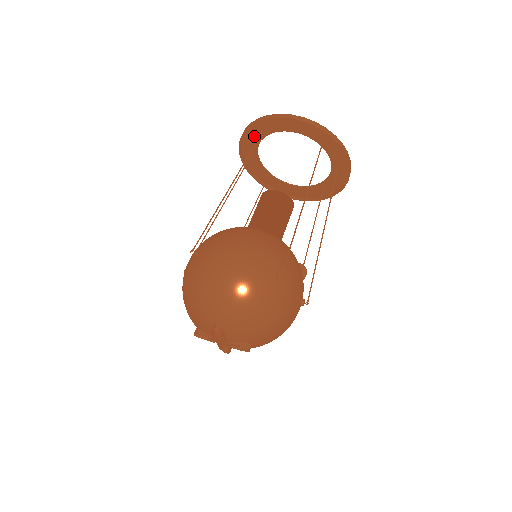
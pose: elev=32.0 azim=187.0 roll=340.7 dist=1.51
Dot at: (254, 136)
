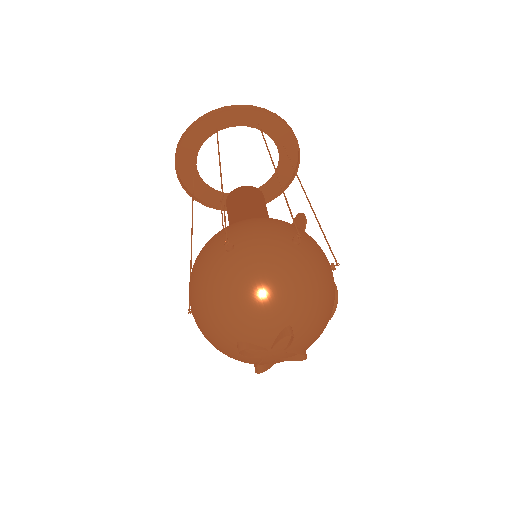
Dot at: (198, 188)
